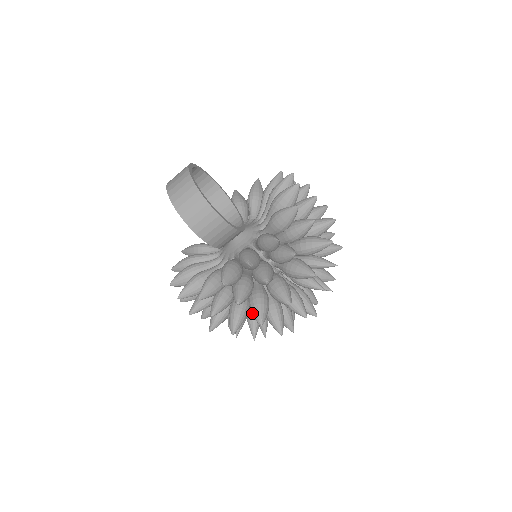
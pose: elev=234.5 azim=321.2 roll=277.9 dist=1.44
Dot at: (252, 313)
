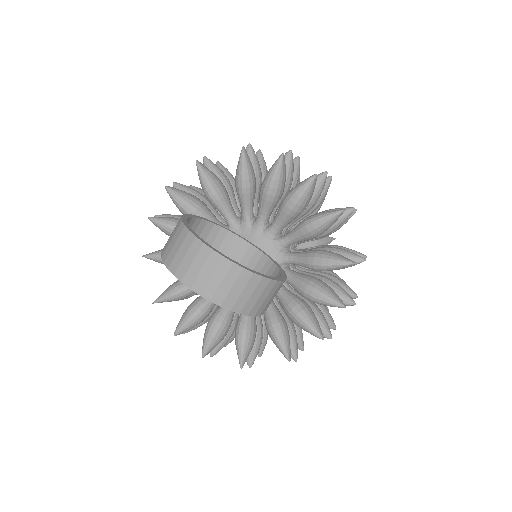
Dot at: occluded
